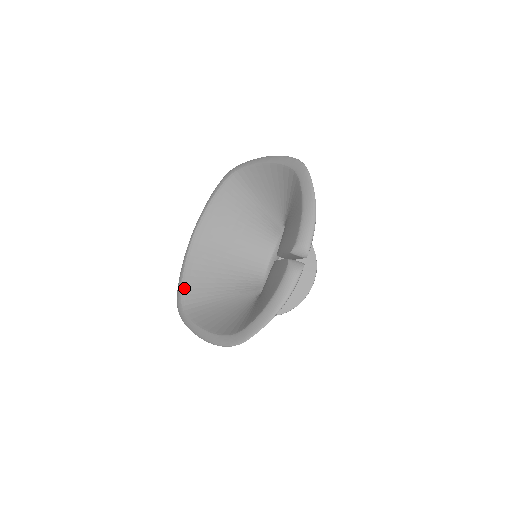
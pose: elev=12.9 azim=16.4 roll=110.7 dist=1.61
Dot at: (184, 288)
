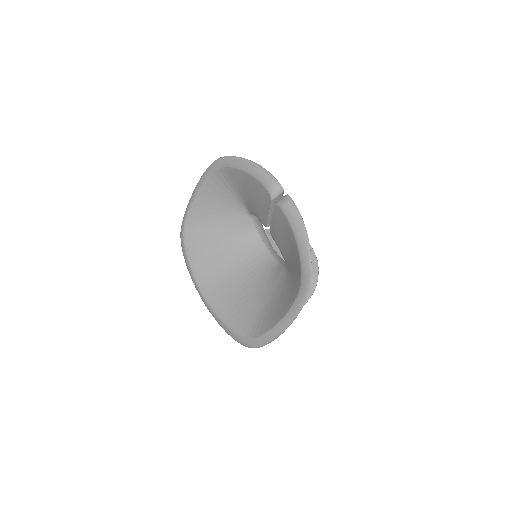
Dot at: (236, 328)
